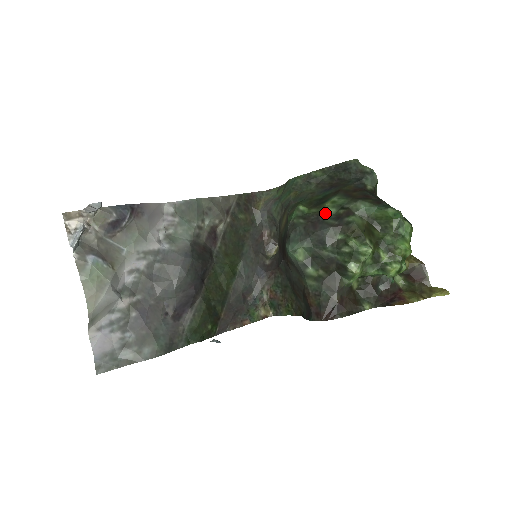
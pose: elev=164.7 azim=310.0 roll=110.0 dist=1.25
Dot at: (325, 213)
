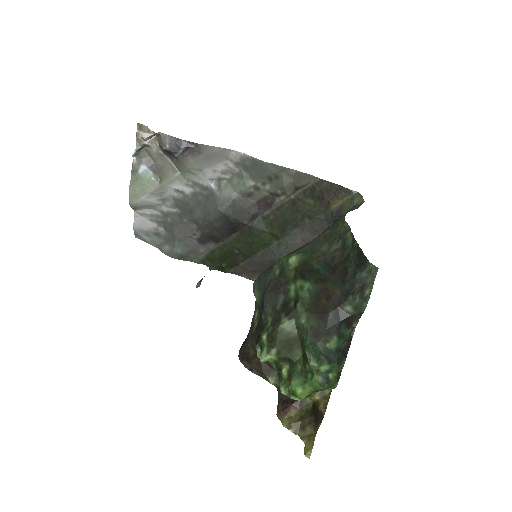
Dot at: (289, 288)
